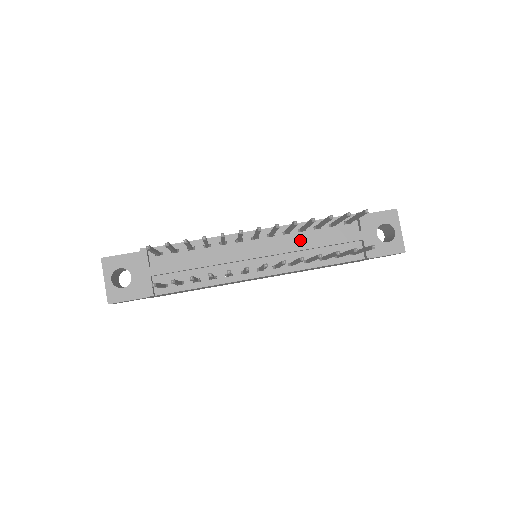
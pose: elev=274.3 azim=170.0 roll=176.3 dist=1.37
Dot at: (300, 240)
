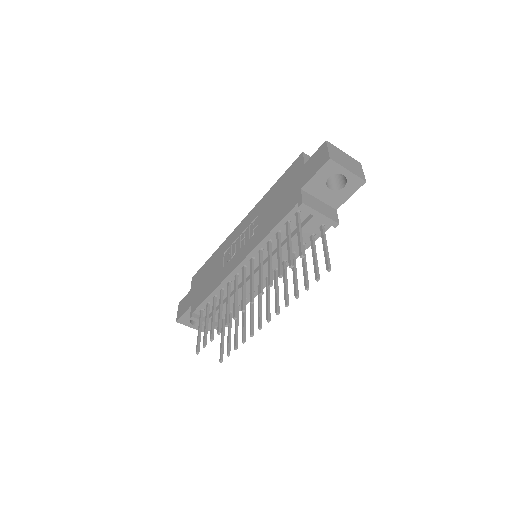
Dot at: (275, 247)
